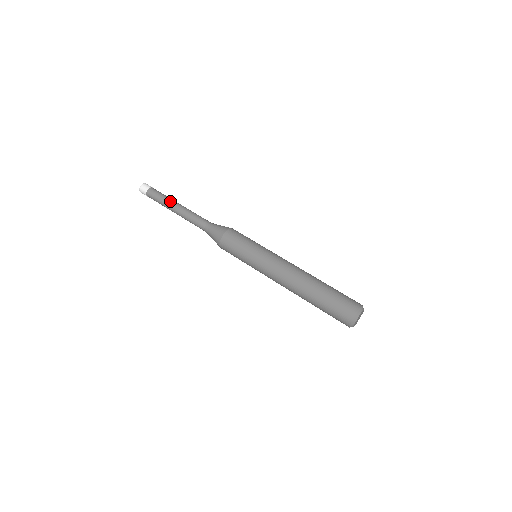
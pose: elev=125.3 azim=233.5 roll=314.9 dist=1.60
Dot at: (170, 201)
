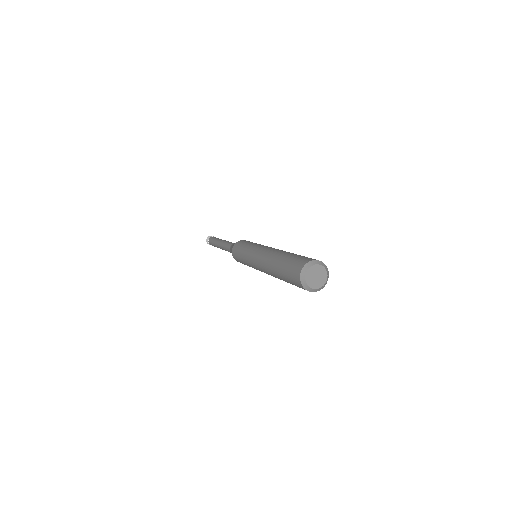
Dot at: occluded
